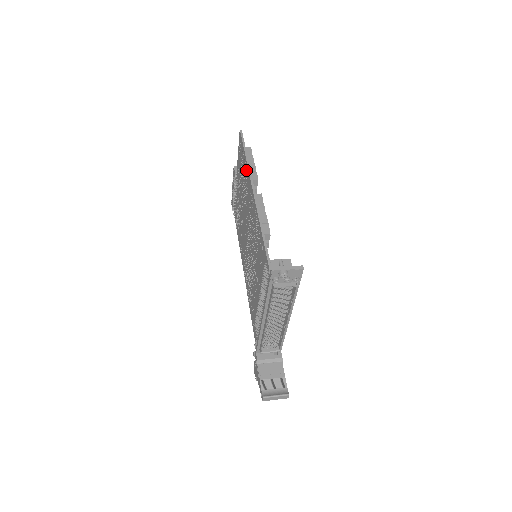
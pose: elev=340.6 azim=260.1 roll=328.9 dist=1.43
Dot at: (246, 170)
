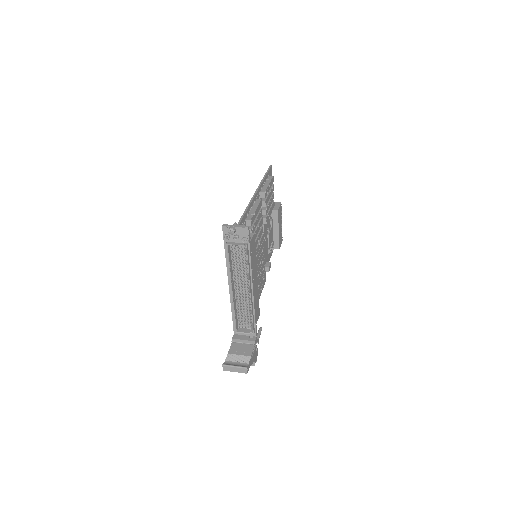
Dot at: occluded
